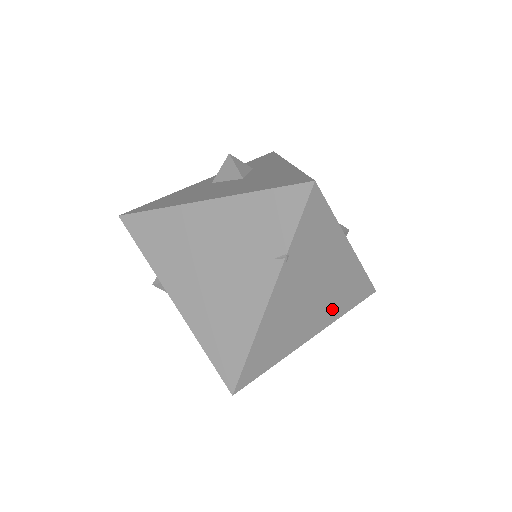
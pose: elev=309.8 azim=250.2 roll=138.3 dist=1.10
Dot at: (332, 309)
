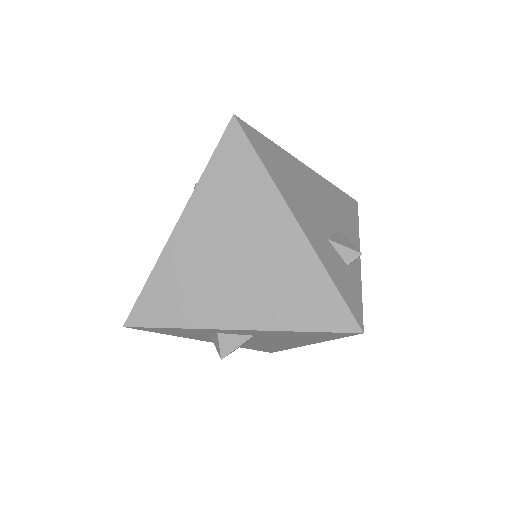
Dot at: (270, 305)
